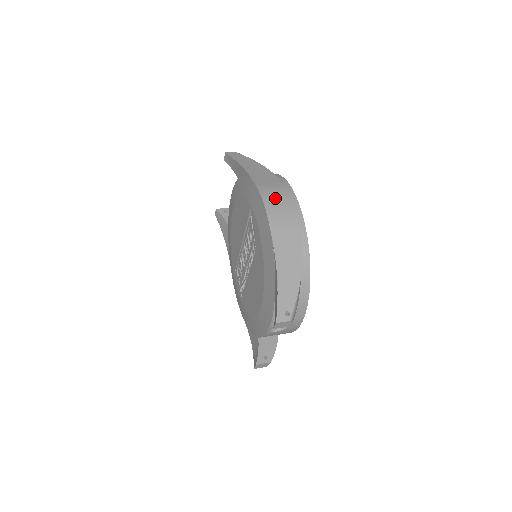
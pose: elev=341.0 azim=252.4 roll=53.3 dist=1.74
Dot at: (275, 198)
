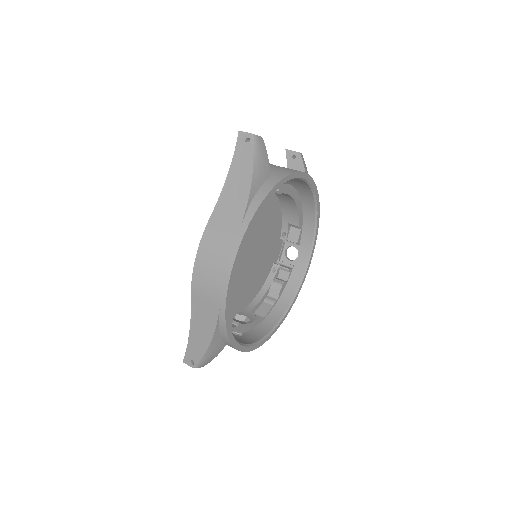
Dot at: (210, 257)
